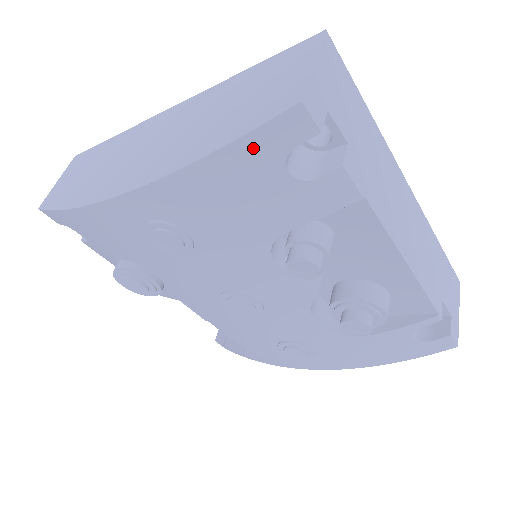
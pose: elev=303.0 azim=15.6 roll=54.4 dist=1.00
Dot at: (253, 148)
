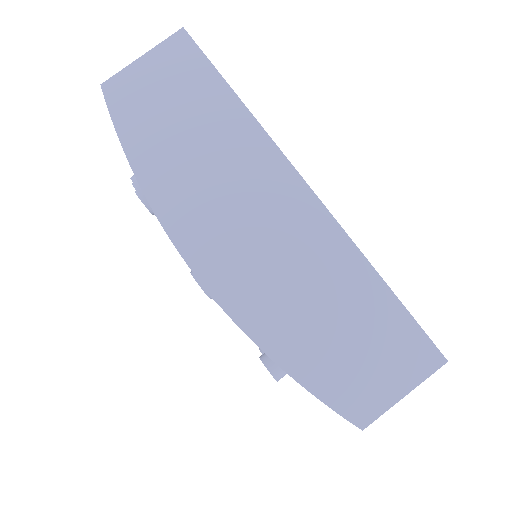
Dot at: occluded
